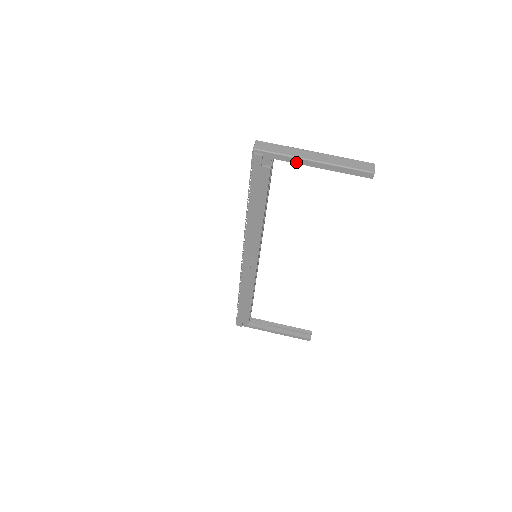
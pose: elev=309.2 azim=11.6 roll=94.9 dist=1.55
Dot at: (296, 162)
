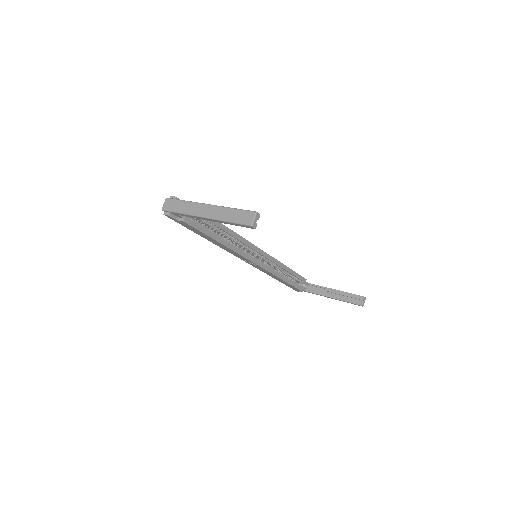
Dot at: (194, 217)
